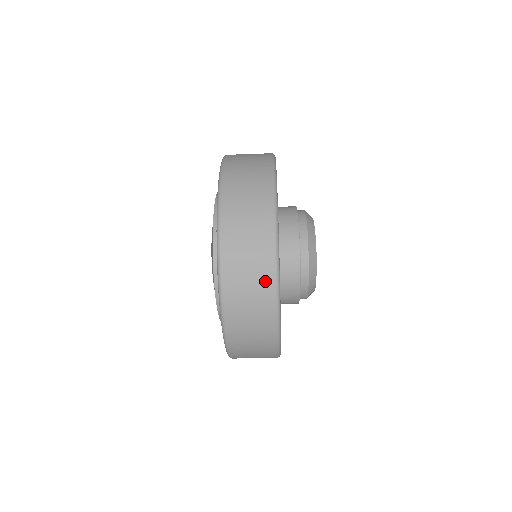
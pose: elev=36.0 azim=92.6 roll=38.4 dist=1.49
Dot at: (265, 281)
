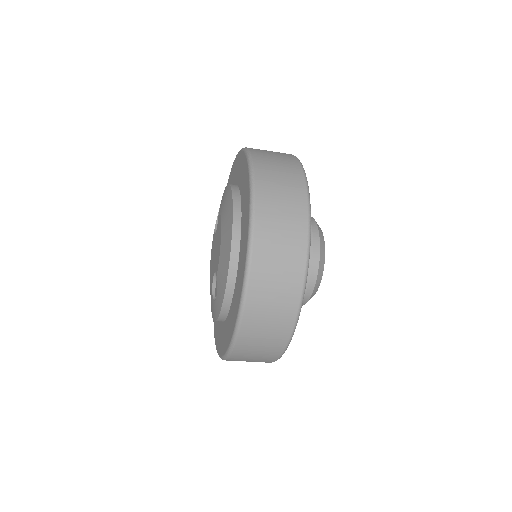
Dot at: (298, 217)
